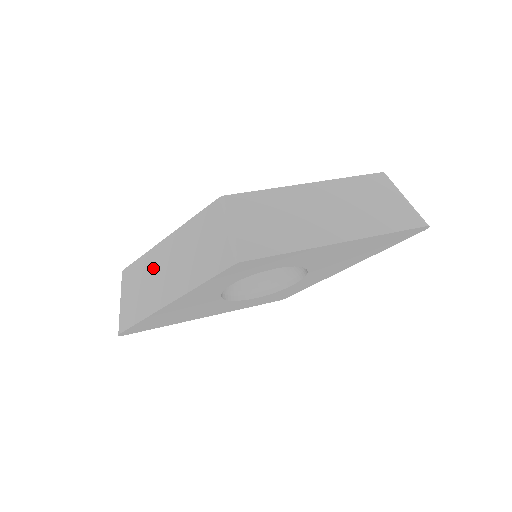
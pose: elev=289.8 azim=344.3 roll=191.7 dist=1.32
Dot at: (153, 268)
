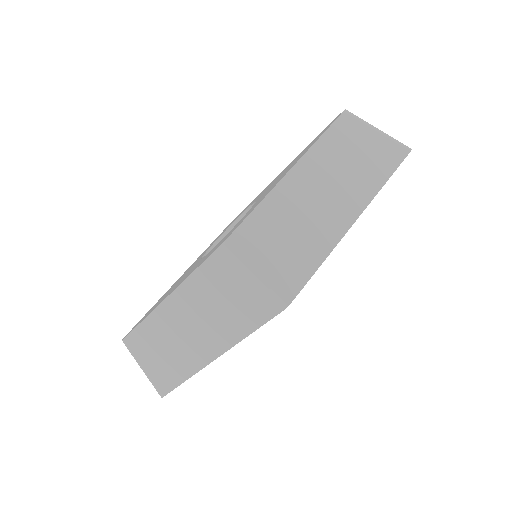
Dot at: (168, 331)
